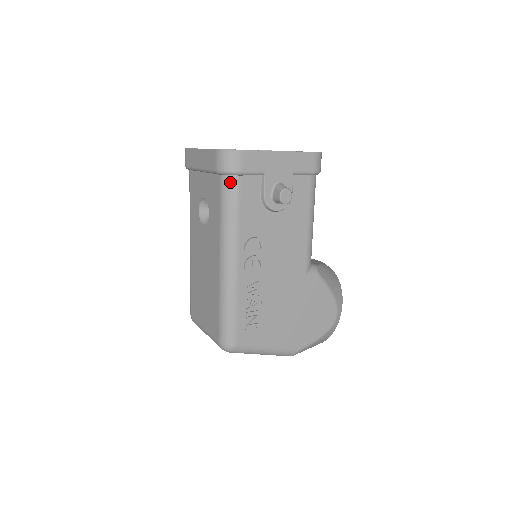
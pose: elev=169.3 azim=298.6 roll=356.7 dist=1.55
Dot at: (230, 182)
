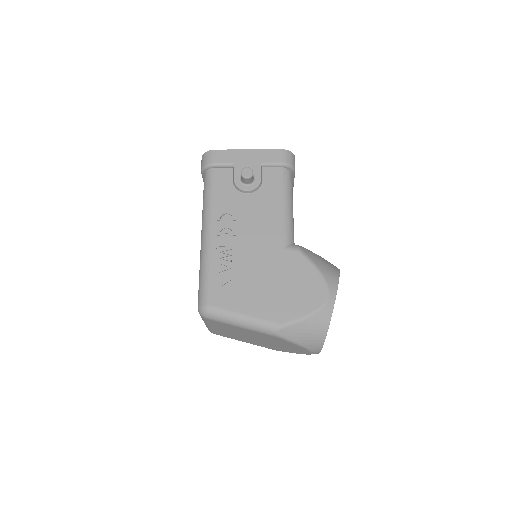
Dot at: (208, 174)
